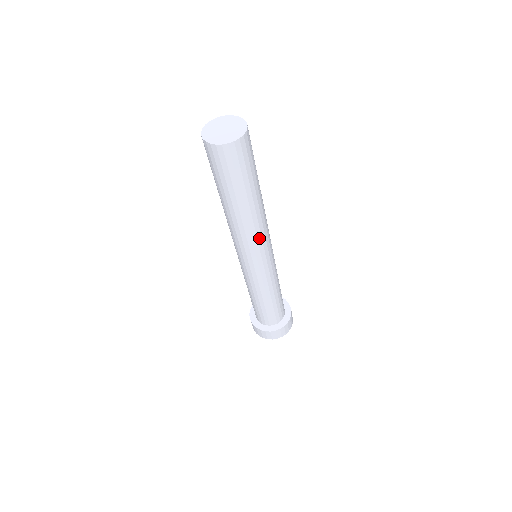
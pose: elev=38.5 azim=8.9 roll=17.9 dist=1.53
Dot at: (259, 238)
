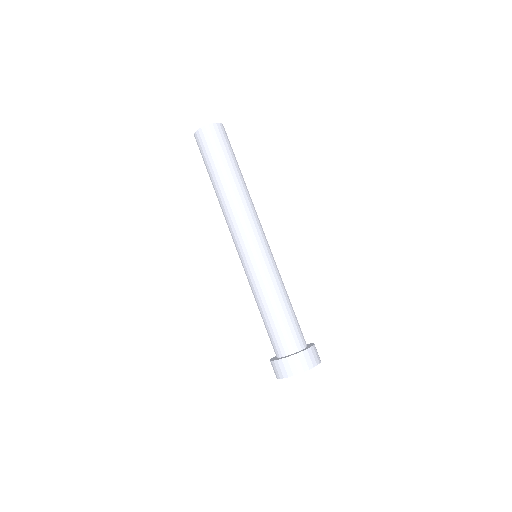
Dot at: (254, 214)
